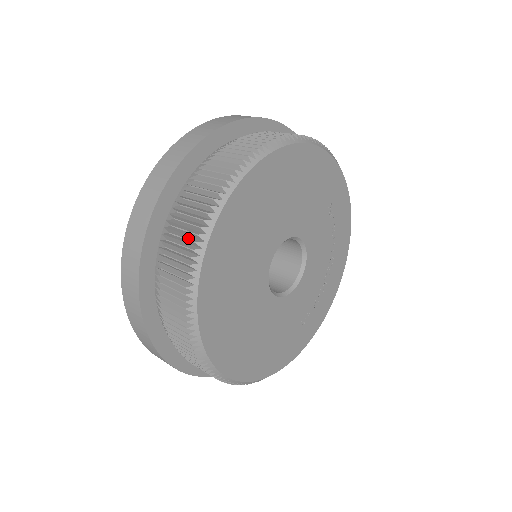
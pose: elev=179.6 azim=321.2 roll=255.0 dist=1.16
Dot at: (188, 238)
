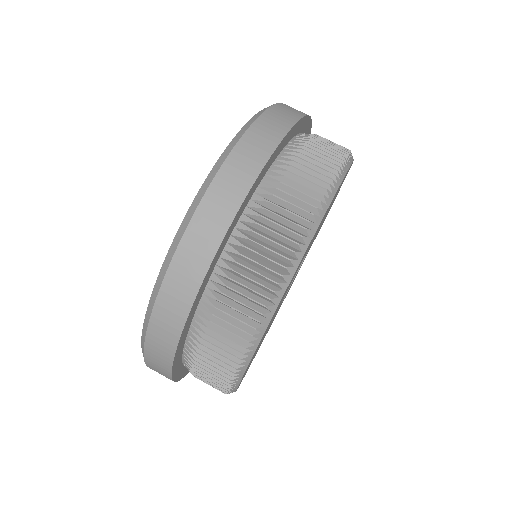
Dot at: (323, 169)
